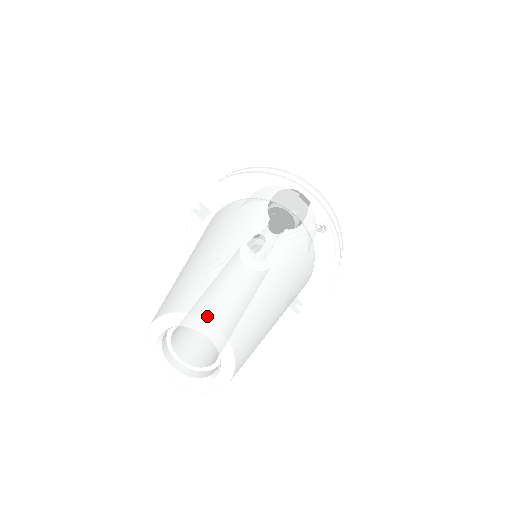
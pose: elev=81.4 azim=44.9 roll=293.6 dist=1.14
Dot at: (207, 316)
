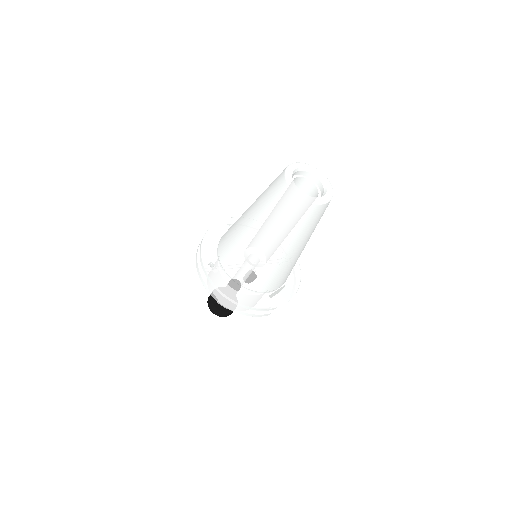
Dot at: occluded
